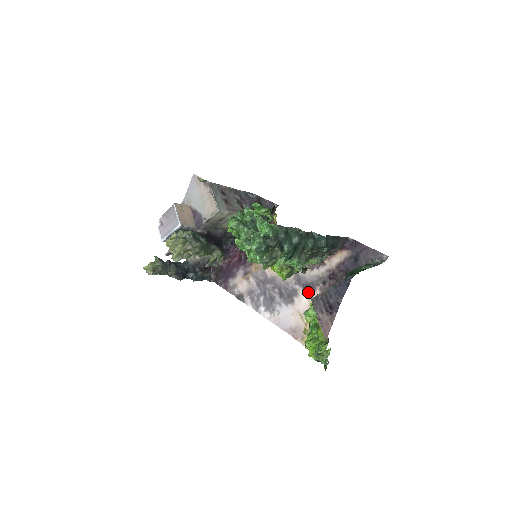
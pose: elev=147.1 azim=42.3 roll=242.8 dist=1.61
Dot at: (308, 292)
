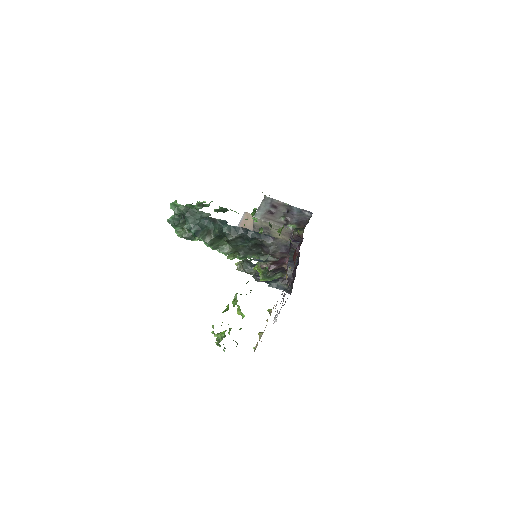
Dot at: occluded
